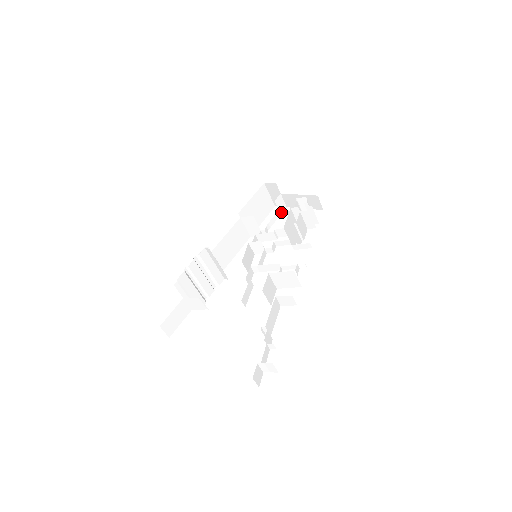
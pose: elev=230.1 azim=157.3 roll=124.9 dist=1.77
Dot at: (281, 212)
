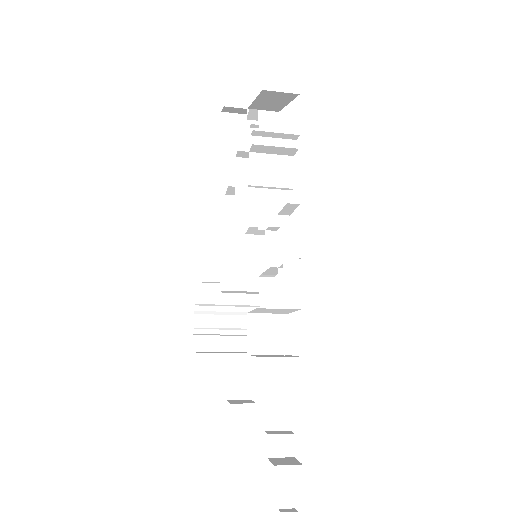
Dot at: occluded
